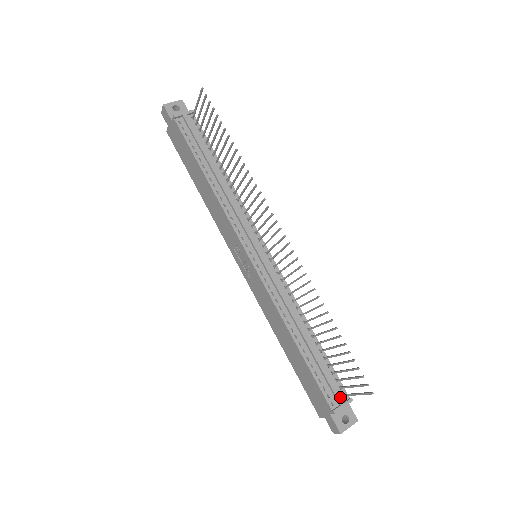
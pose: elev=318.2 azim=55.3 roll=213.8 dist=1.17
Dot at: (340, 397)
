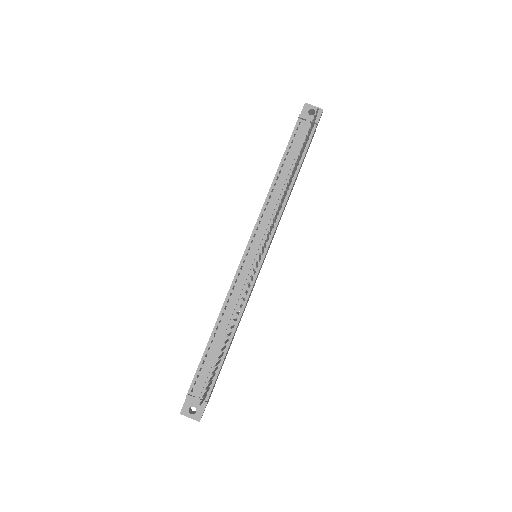
Dot at: (200, 393)
